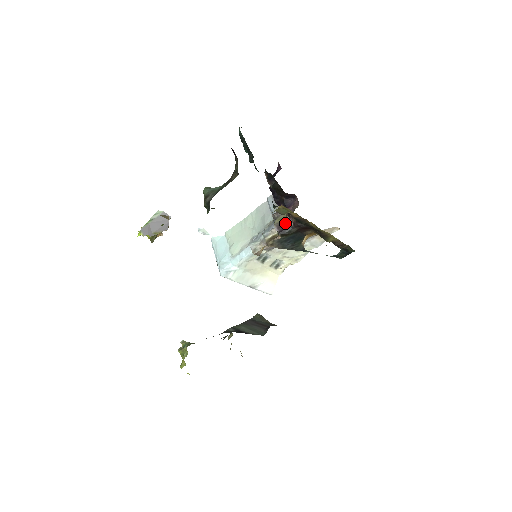
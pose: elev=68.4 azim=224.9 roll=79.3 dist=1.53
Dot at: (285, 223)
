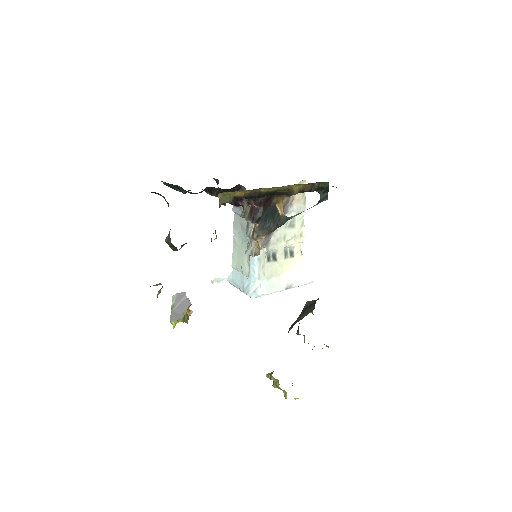
Dot at: (251, 211)
